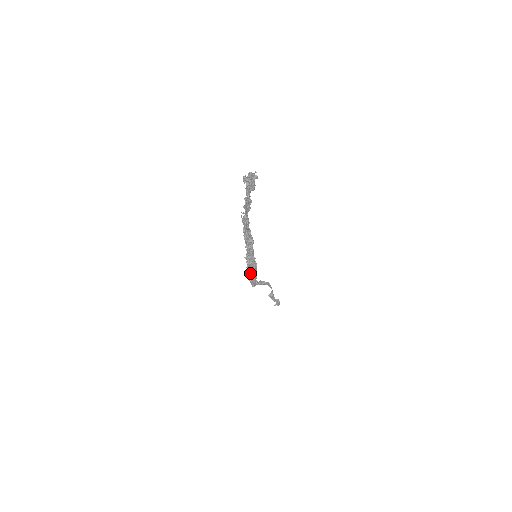
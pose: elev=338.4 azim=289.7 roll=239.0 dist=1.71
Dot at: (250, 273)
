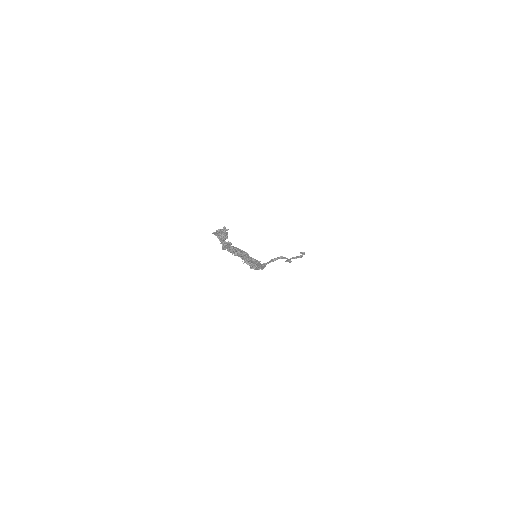
Dot at: occluded
